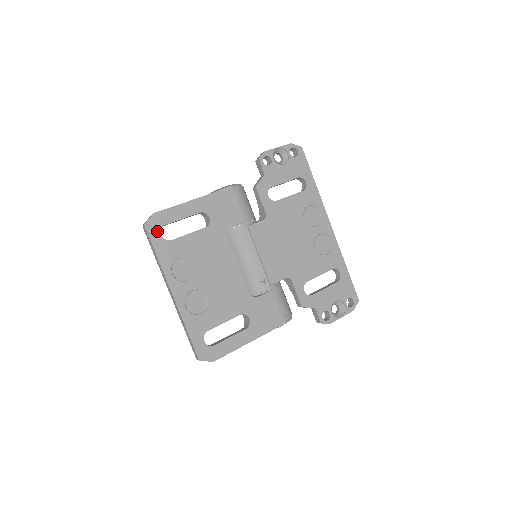
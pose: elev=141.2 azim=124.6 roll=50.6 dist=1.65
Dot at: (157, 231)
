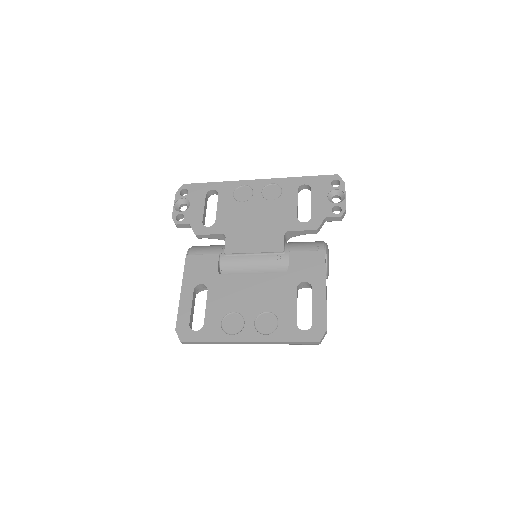
Dot at: (191, 333)
